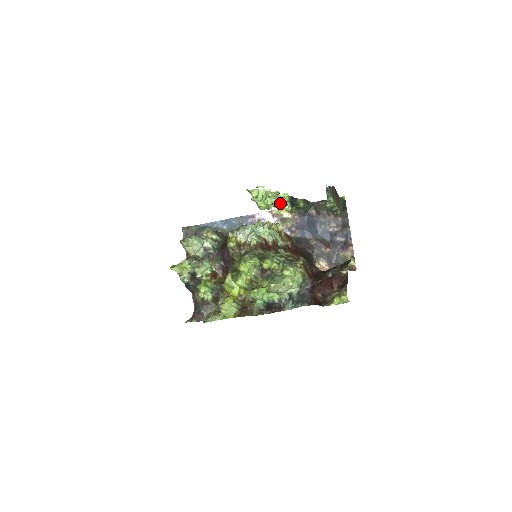
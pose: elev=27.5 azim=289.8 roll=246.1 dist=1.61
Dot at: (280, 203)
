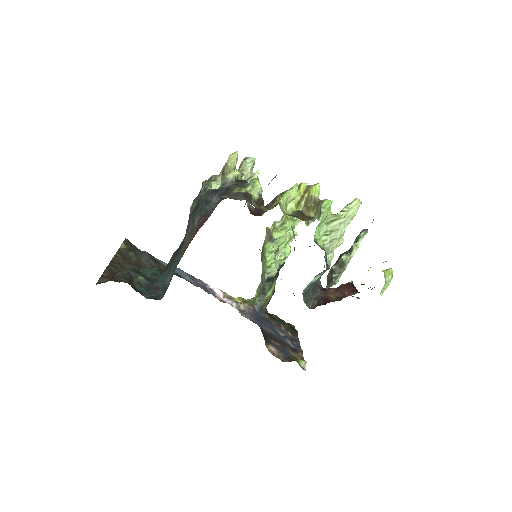
Dot at: (280, 254)
